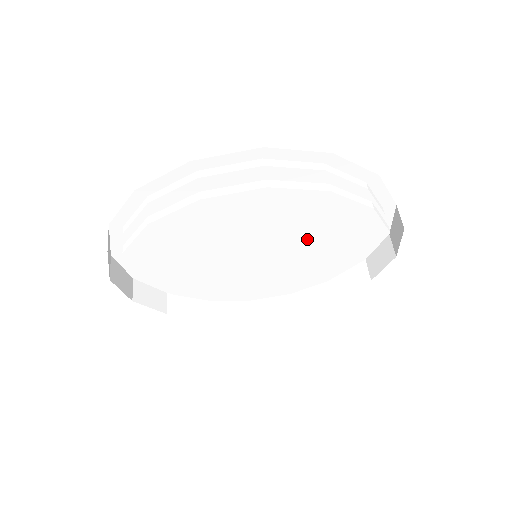
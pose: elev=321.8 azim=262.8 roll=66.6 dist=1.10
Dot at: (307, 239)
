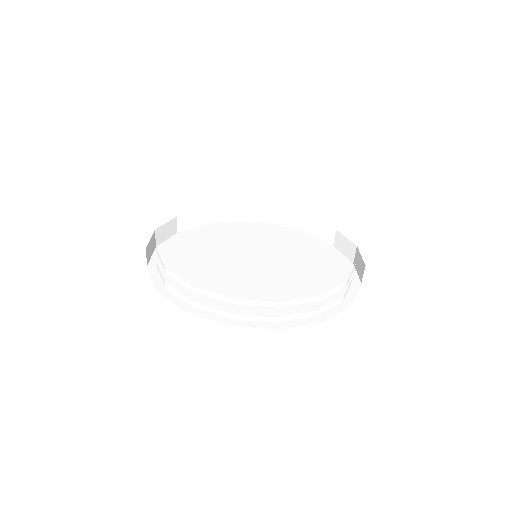
Dot at: occluded
